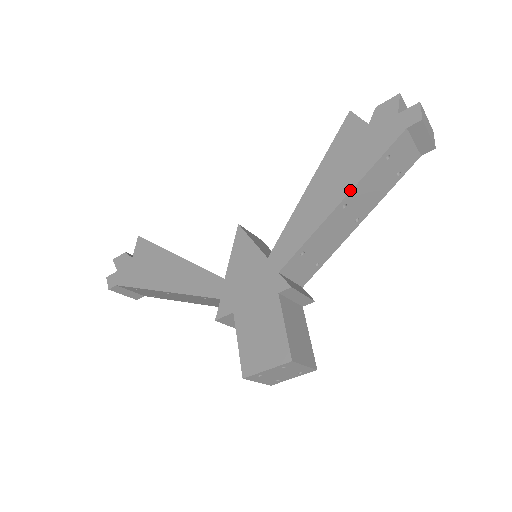
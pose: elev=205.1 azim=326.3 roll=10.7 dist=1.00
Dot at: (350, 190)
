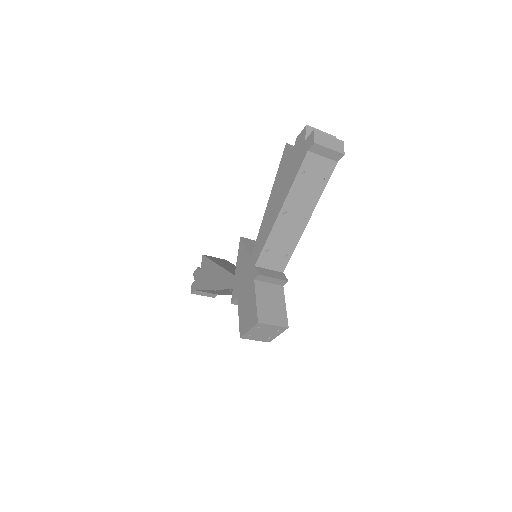
Dot at: (283, 202)
